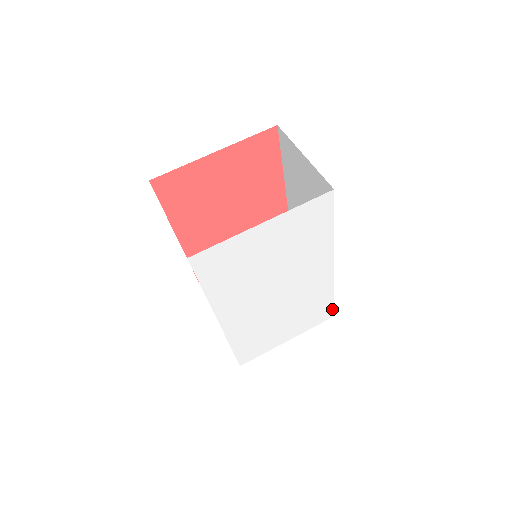
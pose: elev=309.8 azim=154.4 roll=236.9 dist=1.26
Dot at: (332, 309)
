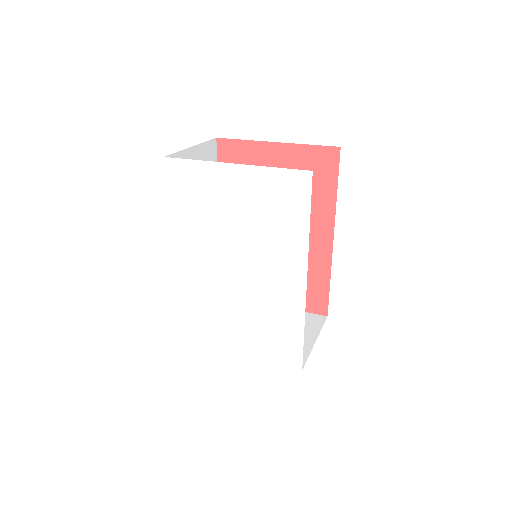
Dot at: (299, 380)
